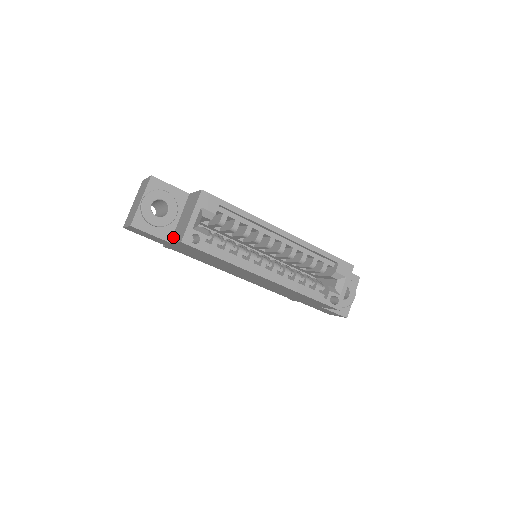
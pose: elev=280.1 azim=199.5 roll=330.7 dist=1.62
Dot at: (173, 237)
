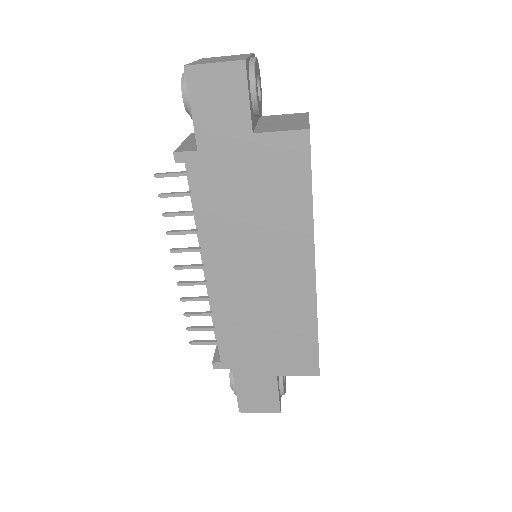
Dot at: (260, 130)
